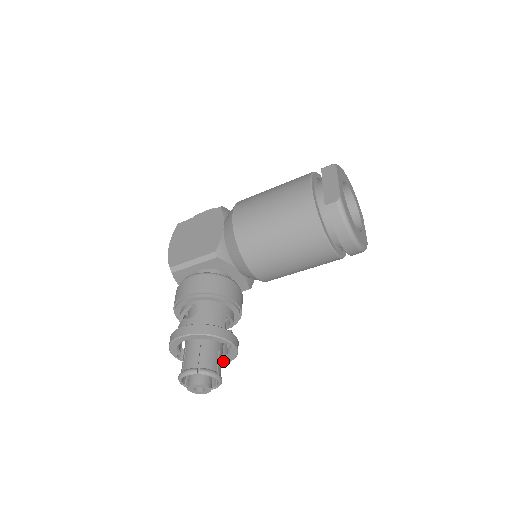
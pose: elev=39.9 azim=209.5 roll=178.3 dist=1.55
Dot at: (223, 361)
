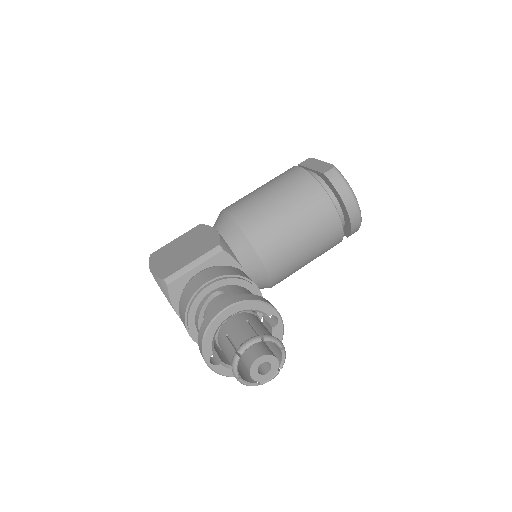
Dot at: occluded
